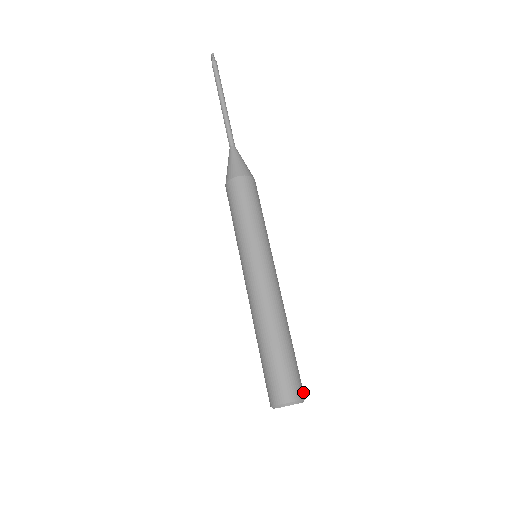
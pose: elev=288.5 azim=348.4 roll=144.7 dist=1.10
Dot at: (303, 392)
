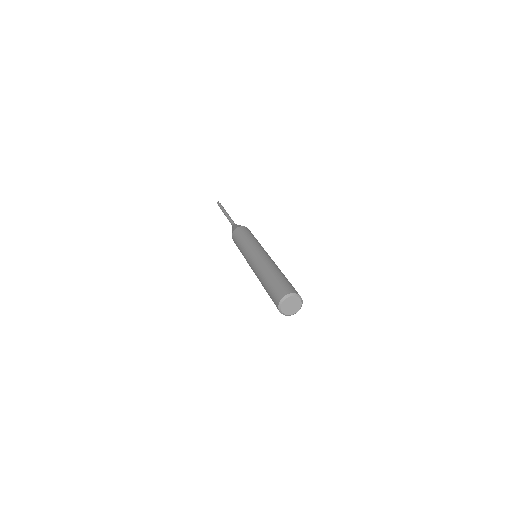
Dot at: occluded
